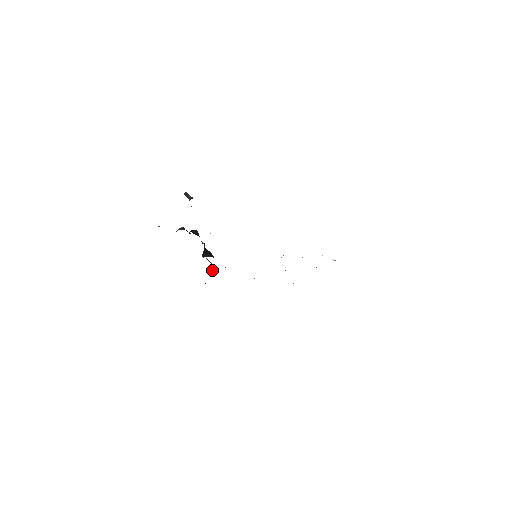
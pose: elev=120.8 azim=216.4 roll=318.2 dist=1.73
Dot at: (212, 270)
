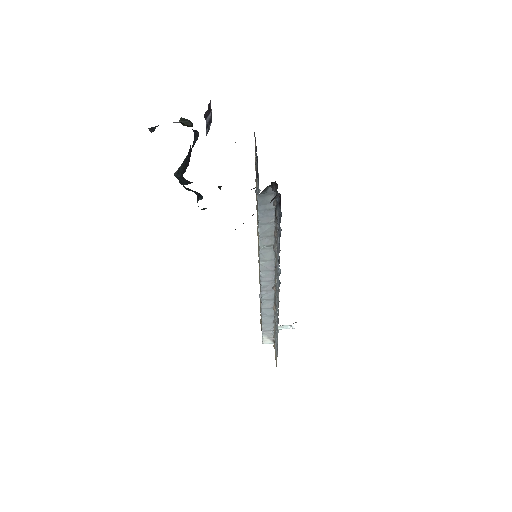
Dot at: occluded
